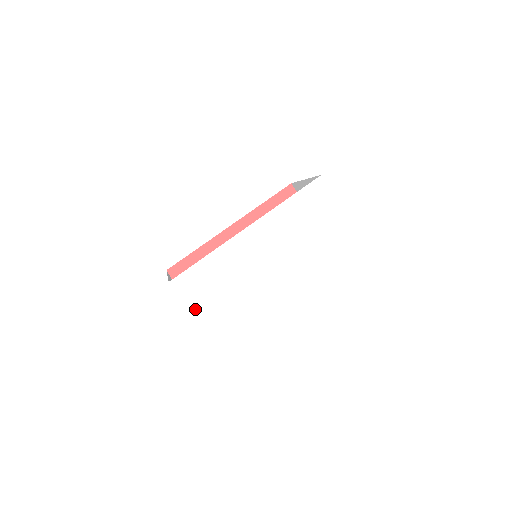
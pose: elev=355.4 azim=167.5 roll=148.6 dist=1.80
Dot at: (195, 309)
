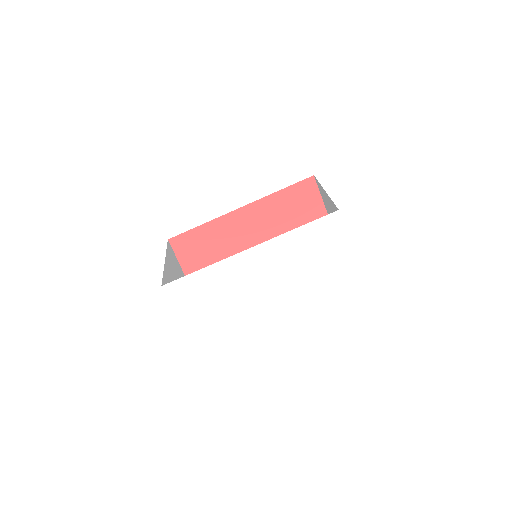
Dot at: (183, 311)
